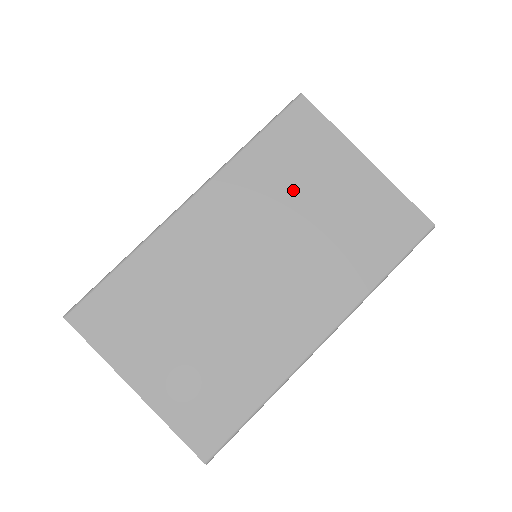
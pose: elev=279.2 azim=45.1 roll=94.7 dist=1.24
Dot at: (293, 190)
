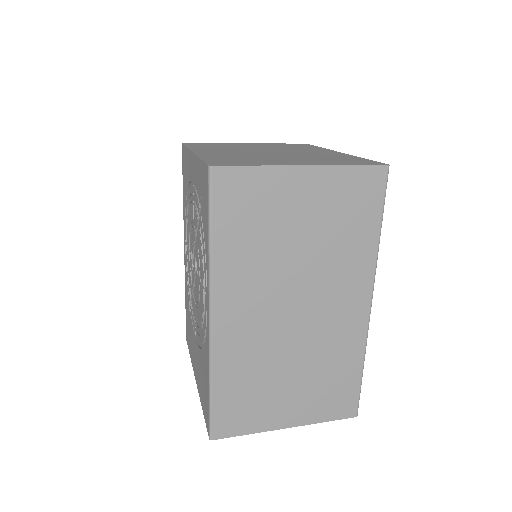
Dot at: (272, 242)
